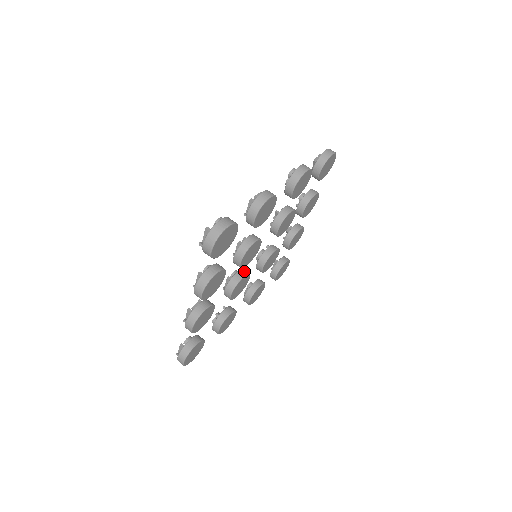
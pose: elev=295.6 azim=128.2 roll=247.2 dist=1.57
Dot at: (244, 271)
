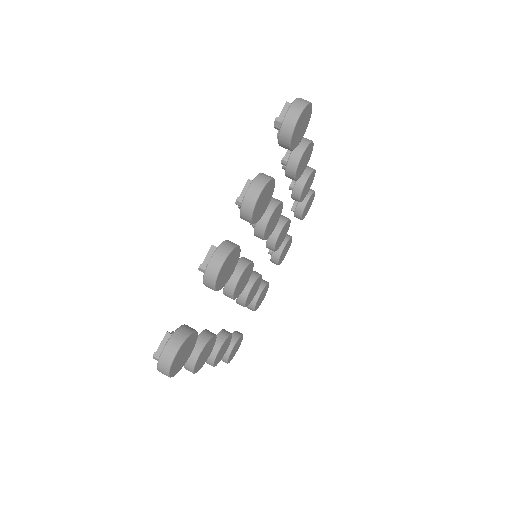
Dot at: occluded
